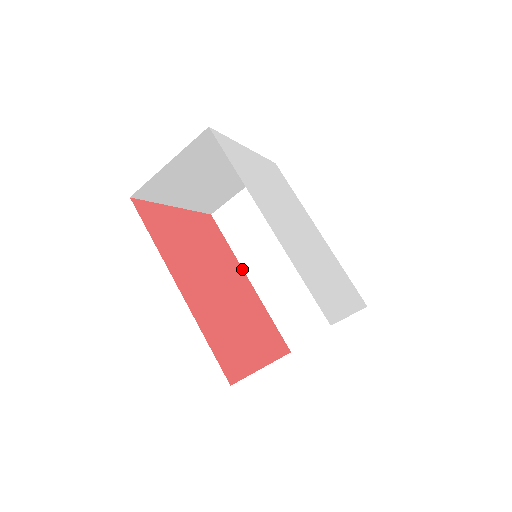
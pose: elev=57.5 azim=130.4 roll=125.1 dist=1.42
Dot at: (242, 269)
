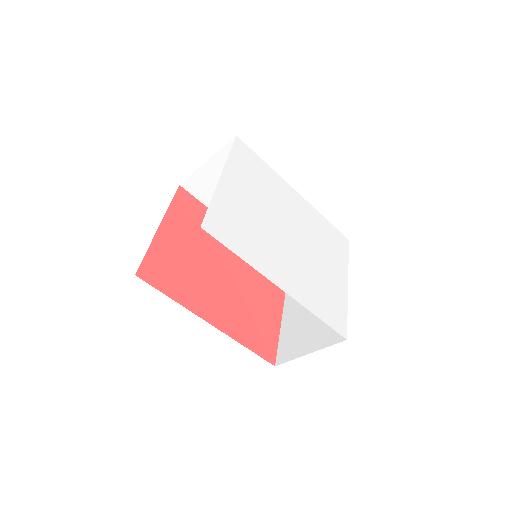
Dot at: occluded
